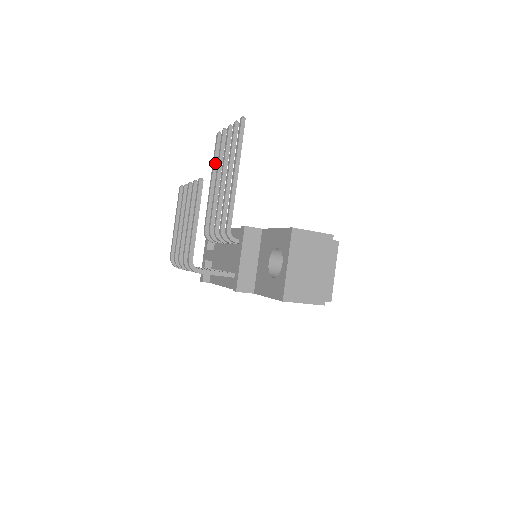
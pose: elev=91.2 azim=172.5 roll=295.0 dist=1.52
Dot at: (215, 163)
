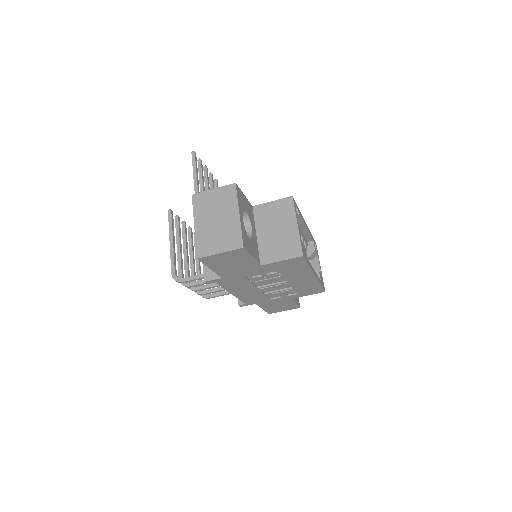
Dot at: occluded
